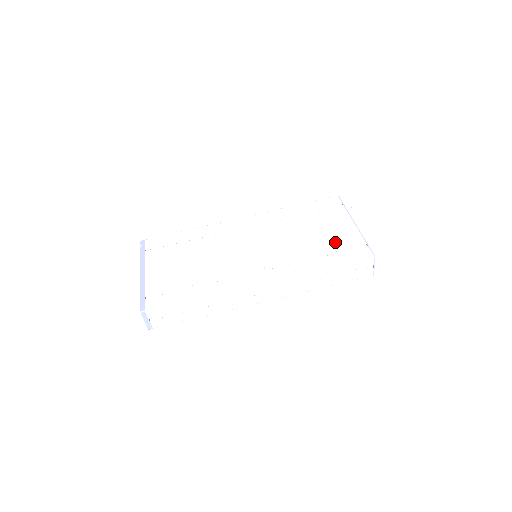
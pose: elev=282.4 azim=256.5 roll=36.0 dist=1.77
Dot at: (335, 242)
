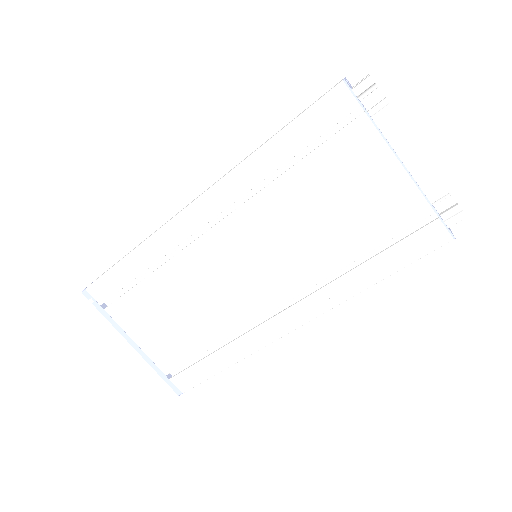
Dot at: (379, 224)
